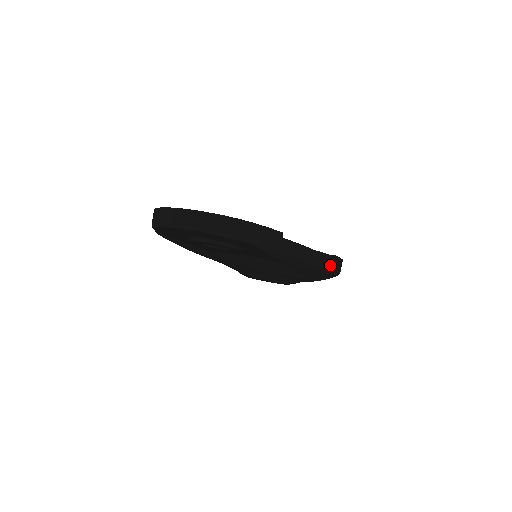
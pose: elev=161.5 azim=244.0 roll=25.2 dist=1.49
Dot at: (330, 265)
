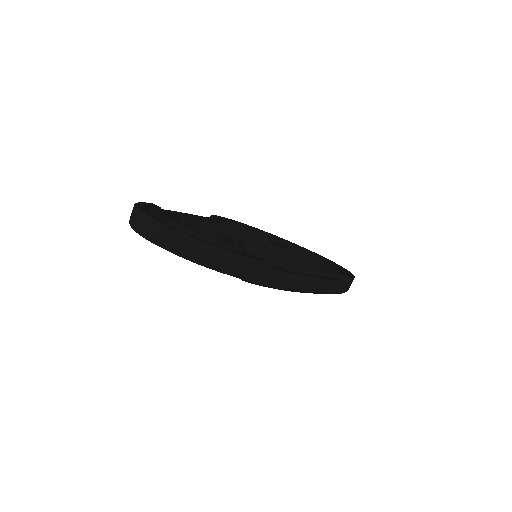
Dot at: (334, 288)
